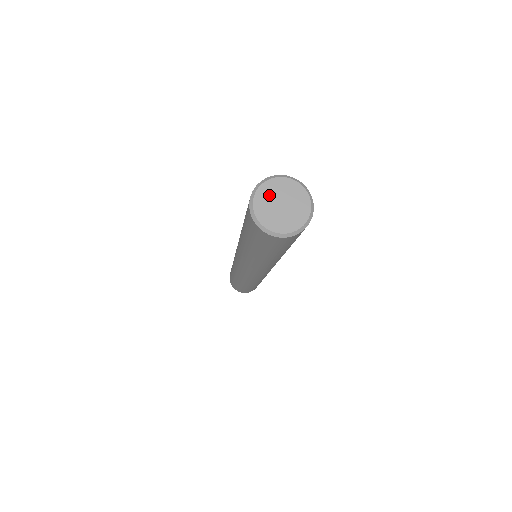
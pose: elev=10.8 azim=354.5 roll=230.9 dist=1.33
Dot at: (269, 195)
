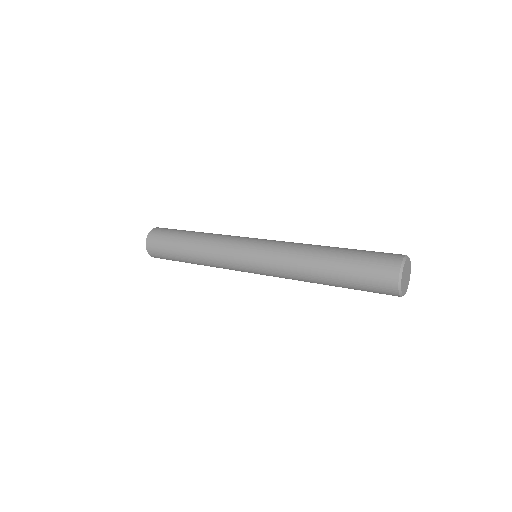
Dot at: (404, 275)
